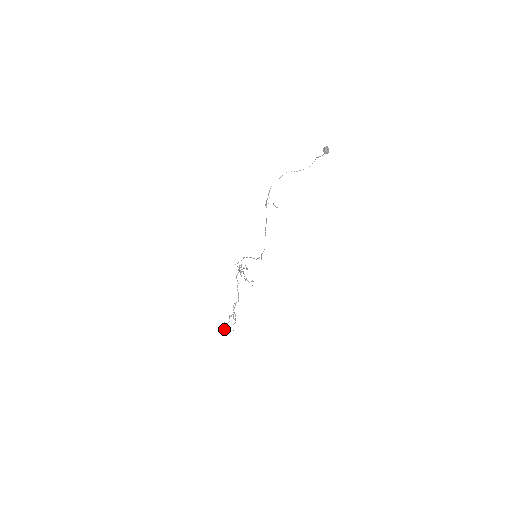
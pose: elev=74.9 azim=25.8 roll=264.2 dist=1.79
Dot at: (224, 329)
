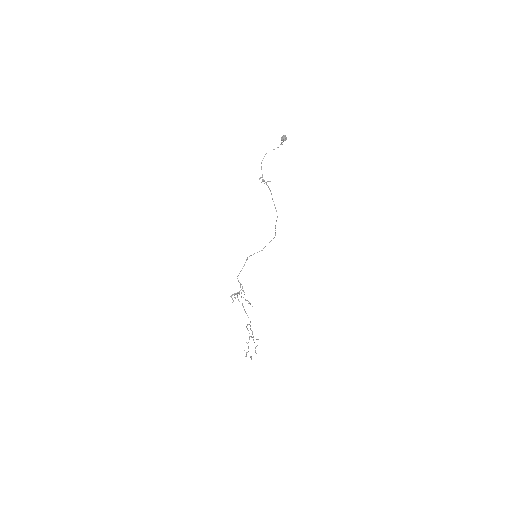
Dot at: (250, 356)
